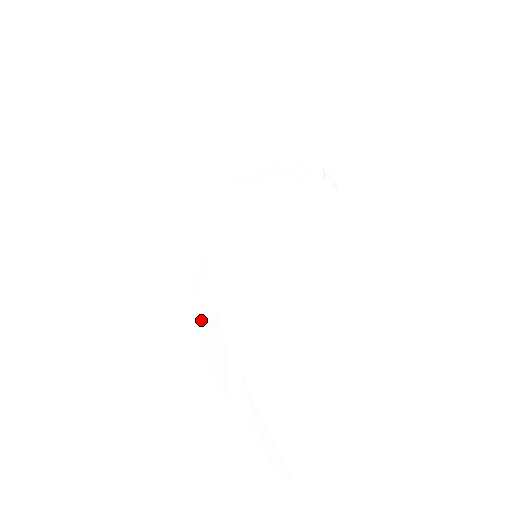
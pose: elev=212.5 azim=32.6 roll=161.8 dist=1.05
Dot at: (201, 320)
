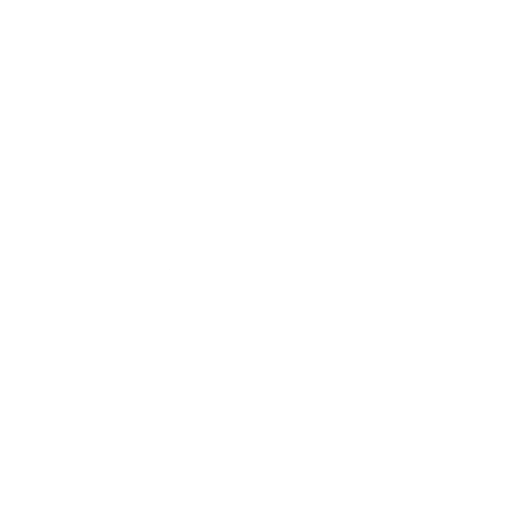
Dot at: (161, 270)
